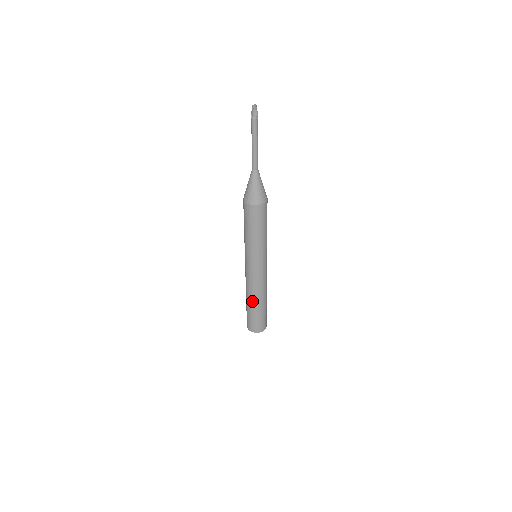
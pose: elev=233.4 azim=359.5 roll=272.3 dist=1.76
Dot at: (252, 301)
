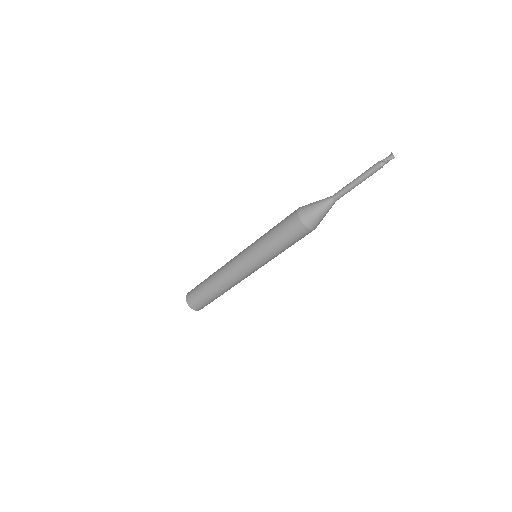
Dot at: (221, 290)
